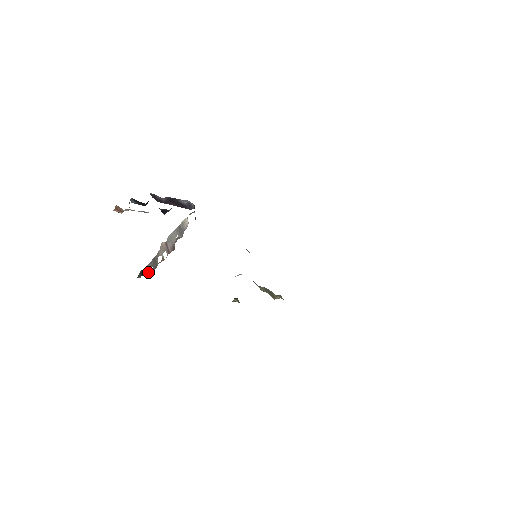
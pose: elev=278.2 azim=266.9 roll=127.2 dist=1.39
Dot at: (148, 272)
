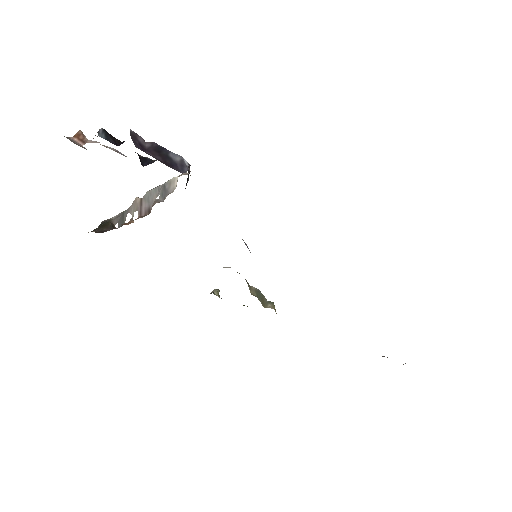
Dot at: (109, 228)
